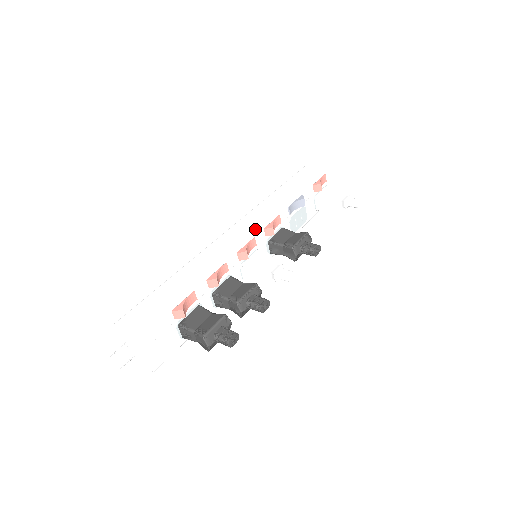
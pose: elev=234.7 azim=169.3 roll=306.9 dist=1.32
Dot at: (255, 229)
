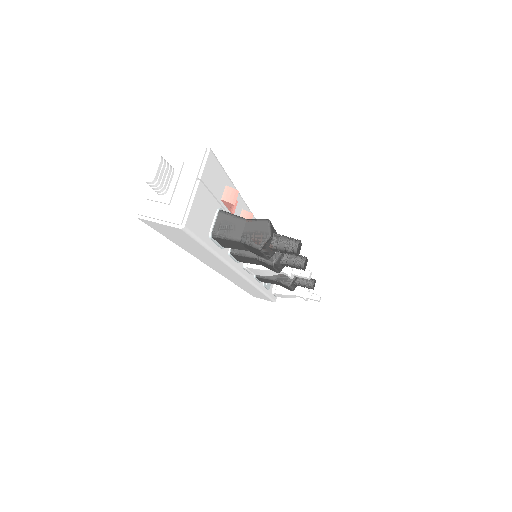
Dot at: occluded
